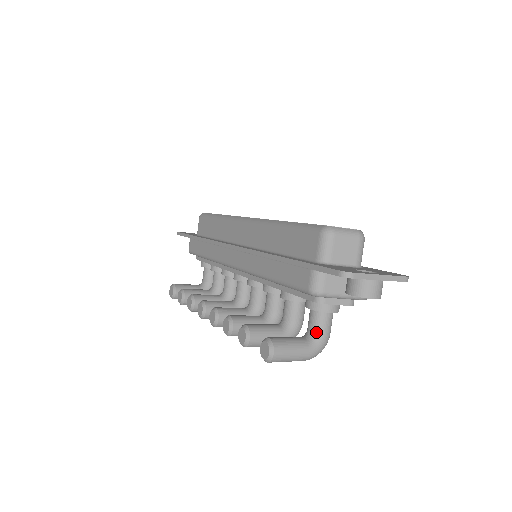
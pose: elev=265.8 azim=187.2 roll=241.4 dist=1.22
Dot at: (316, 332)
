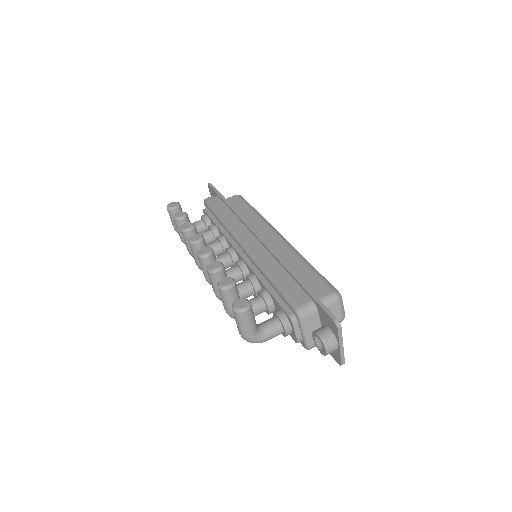
Dot at: (266, 331)
